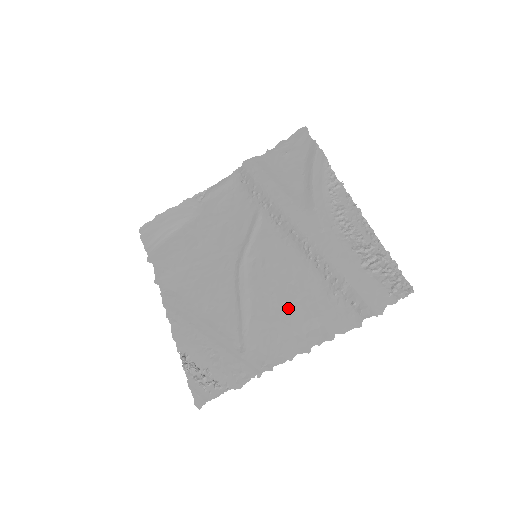
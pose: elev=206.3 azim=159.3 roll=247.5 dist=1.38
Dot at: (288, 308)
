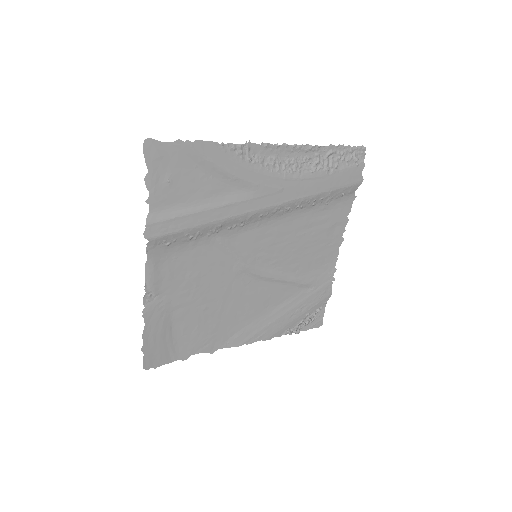
Dot at: (310, 244)
